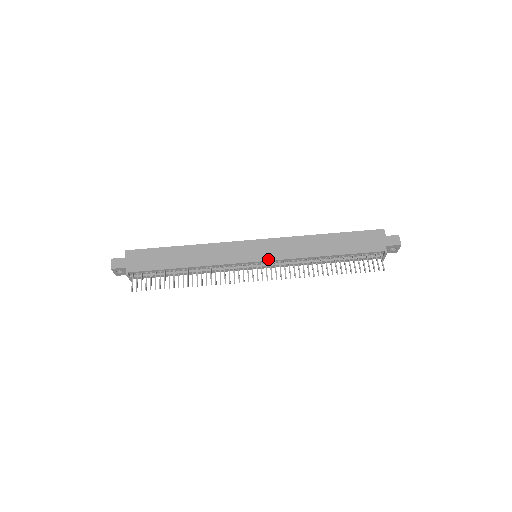
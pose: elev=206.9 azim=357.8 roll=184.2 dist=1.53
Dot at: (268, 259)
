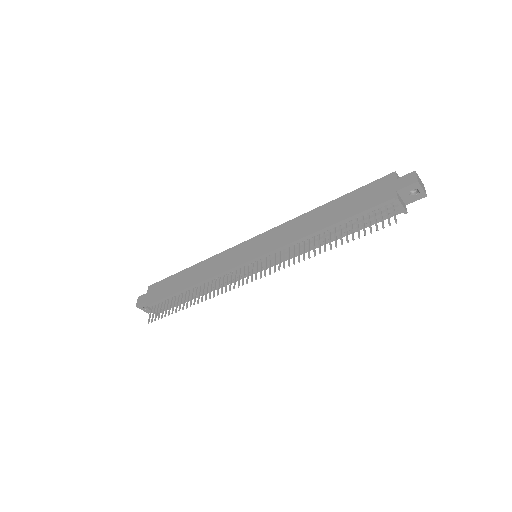
Dot at: (261, 254)
